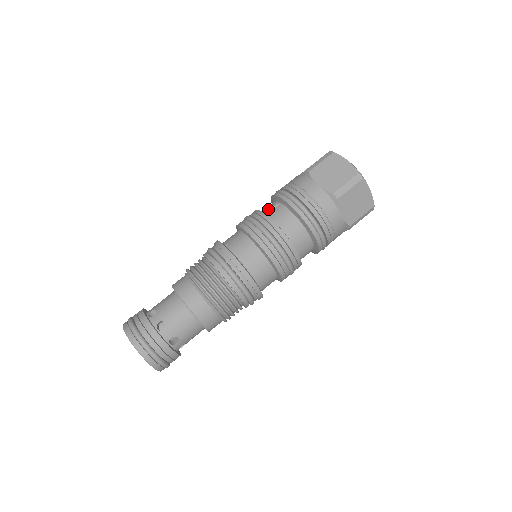
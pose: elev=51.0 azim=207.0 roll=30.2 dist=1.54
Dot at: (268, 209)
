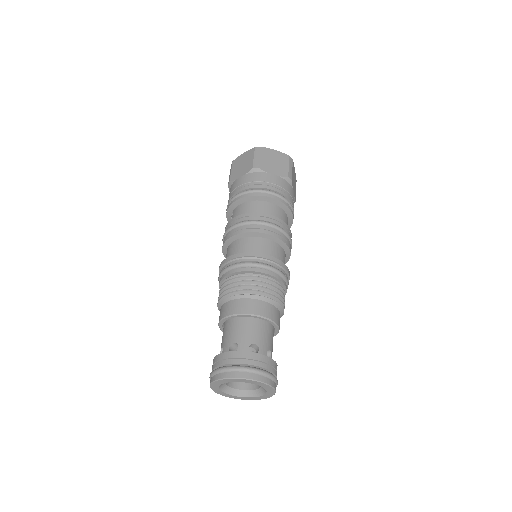
Dot at: occluded
